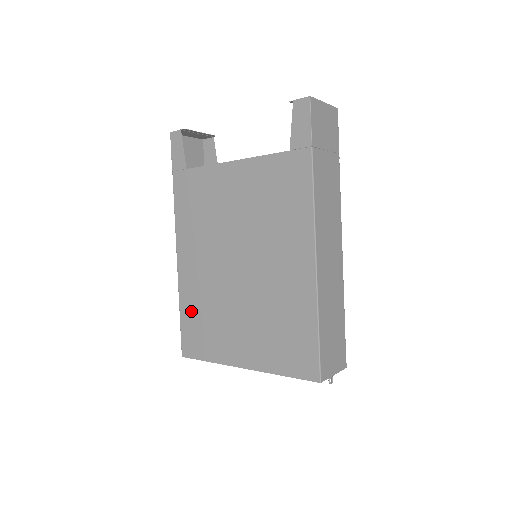
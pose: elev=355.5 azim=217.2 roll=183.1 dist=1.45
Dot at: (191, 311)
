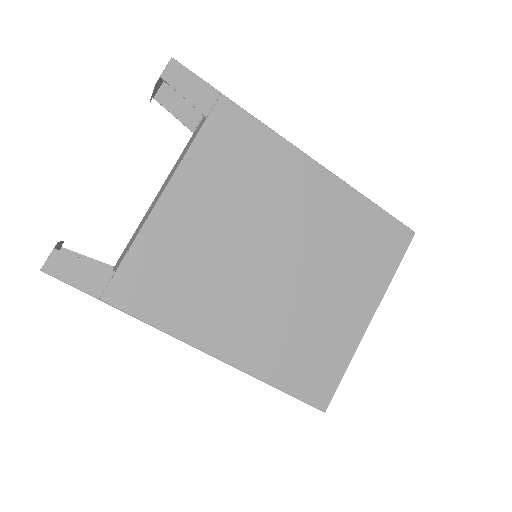
Dot at: (285, 367)
